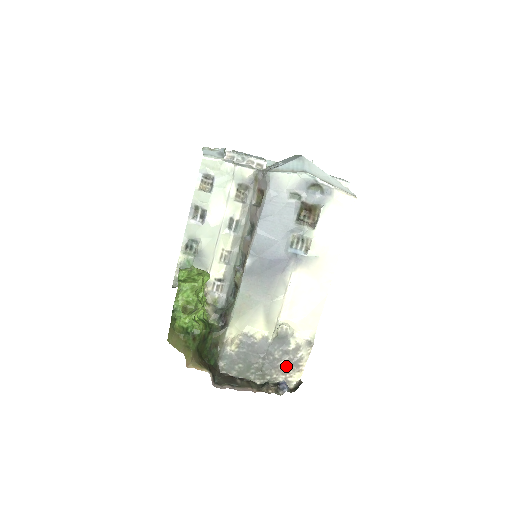
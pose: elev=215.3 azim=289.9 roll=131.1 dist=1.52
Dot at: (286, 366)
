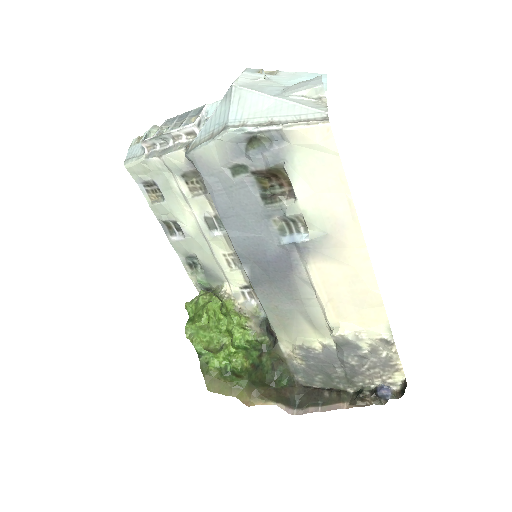
Dot at: (374, 370)
